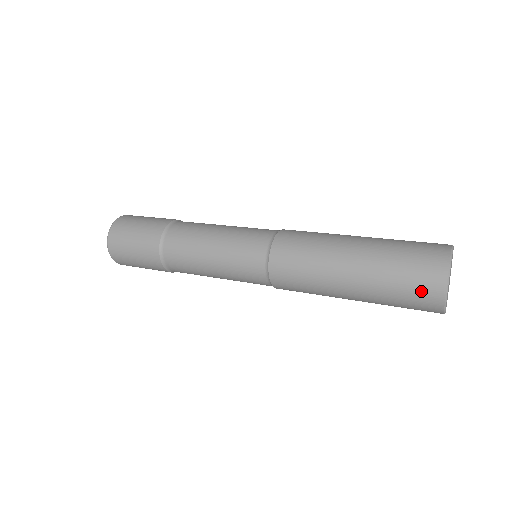
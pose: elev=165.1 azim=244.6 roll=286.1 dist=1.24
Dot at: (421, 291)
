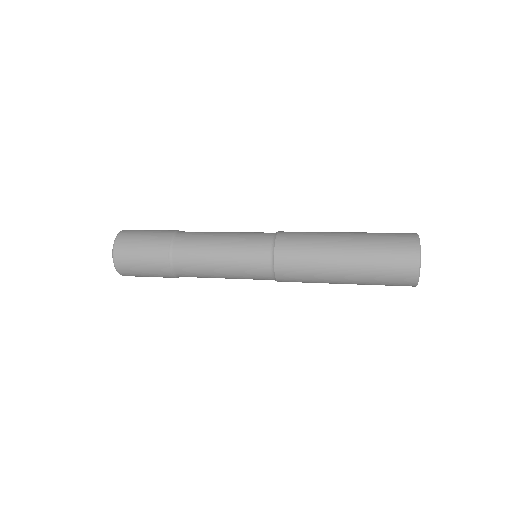
Dot at: (400, 275)
